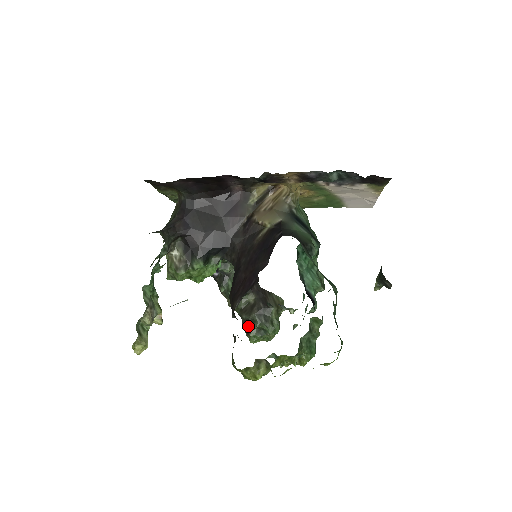
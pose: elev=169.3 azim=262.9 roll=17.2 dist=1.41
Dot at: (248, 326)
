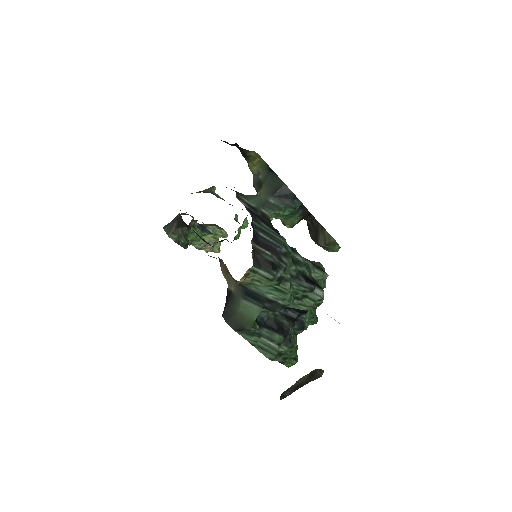
Dot at: occluded
